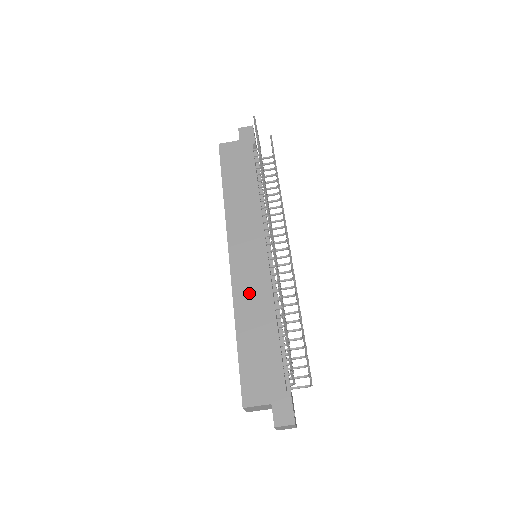
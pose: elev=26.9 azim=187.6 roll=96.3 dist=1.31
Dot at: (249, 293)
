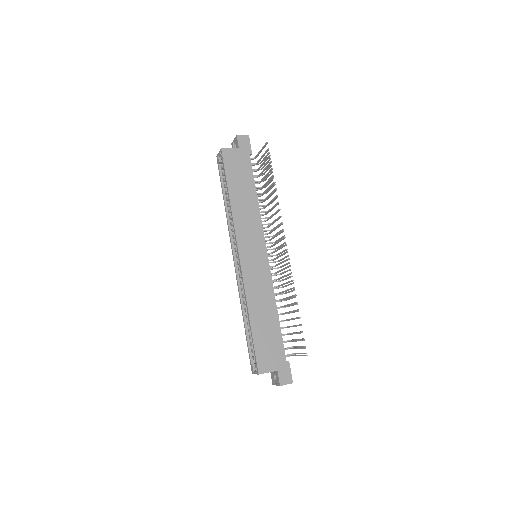
Dot at: (257, 289)
